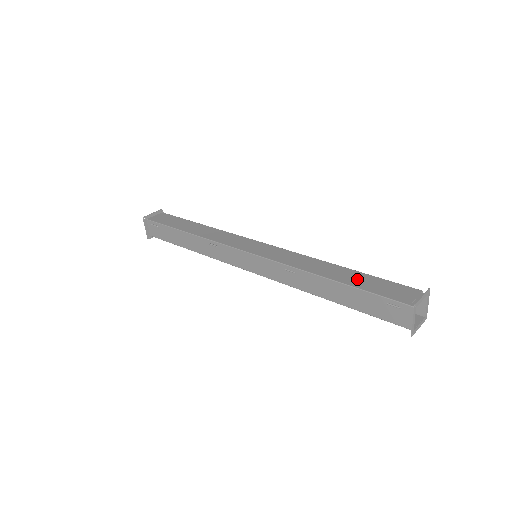
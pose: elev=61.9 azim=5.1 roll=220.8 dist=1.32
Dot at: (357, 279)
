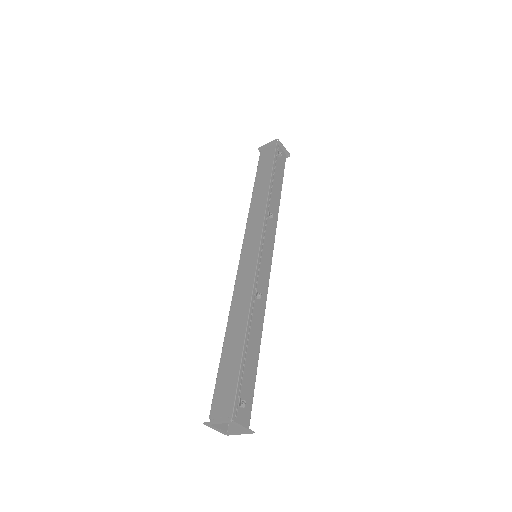
Dot at: (230, 356)
